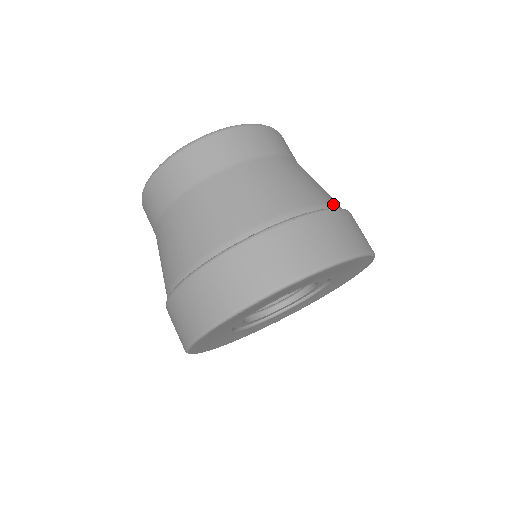
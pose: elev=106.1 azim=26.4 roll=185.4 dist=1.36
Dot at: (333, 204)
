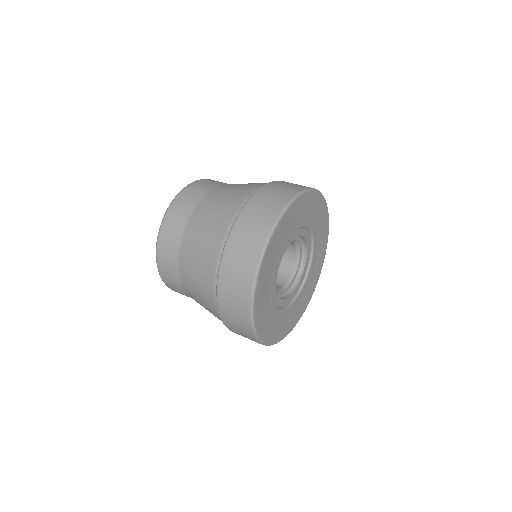
Dot at: occluded
